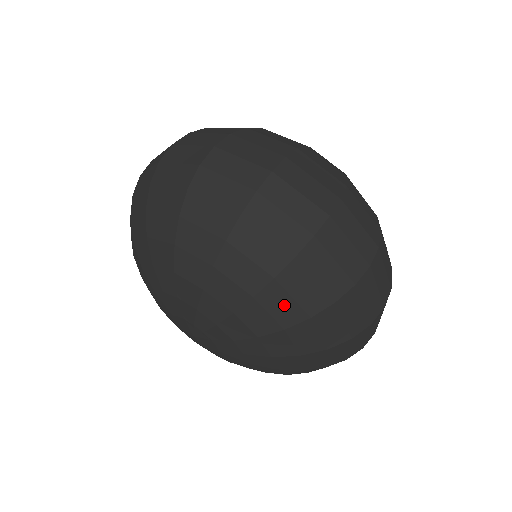
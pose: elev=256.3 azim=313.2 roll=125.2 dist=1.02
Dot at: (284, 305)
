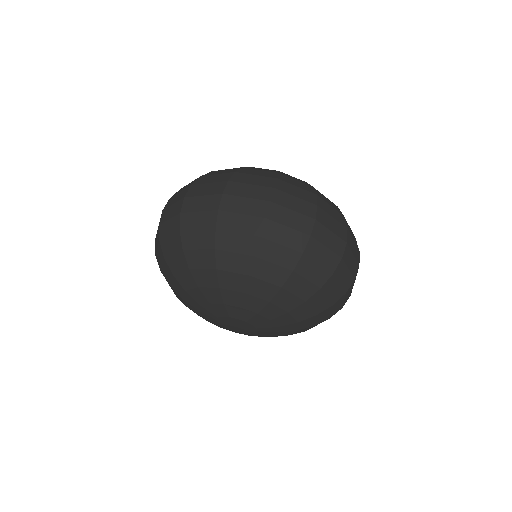
Dot at: (326, 315)
